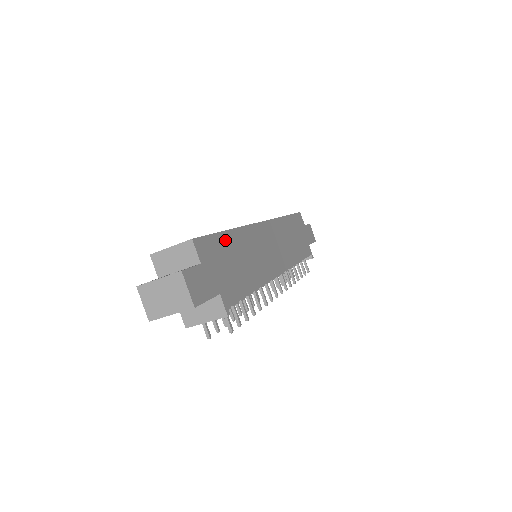
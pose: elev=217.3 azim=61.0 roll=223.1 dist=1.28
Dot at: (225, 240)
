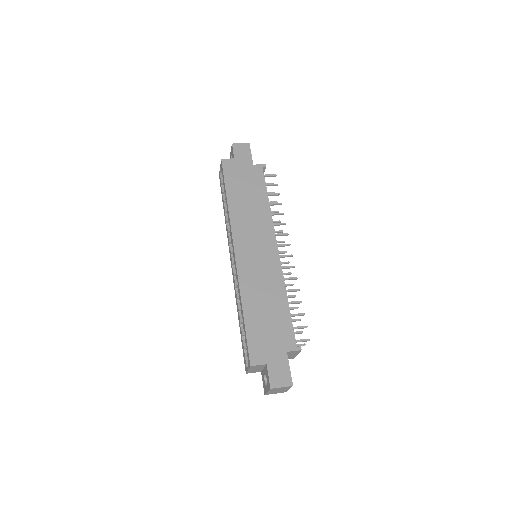
Dot at: (251, 323)
